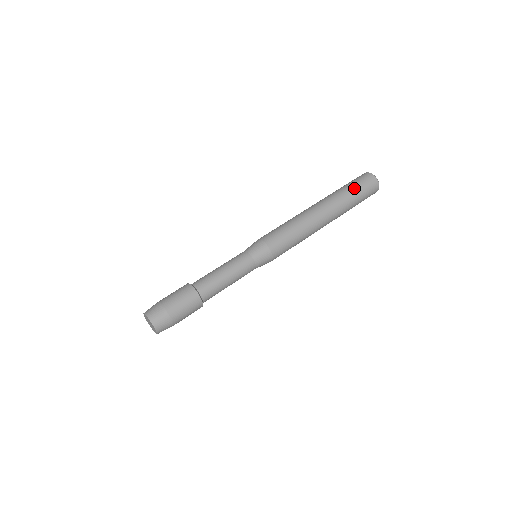
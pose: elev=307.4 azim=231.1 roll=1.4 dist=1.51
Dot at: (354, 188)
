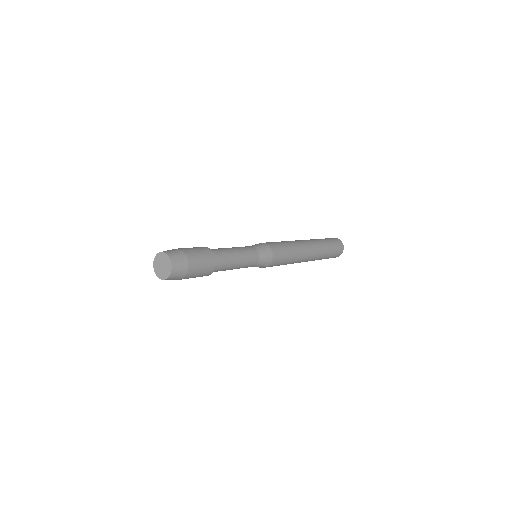
Dot at: (325, 239)
